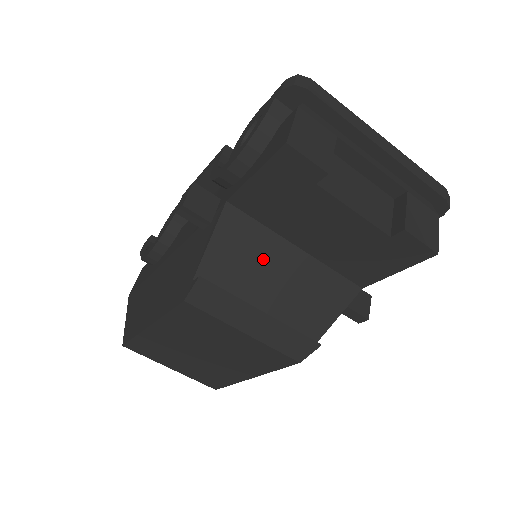
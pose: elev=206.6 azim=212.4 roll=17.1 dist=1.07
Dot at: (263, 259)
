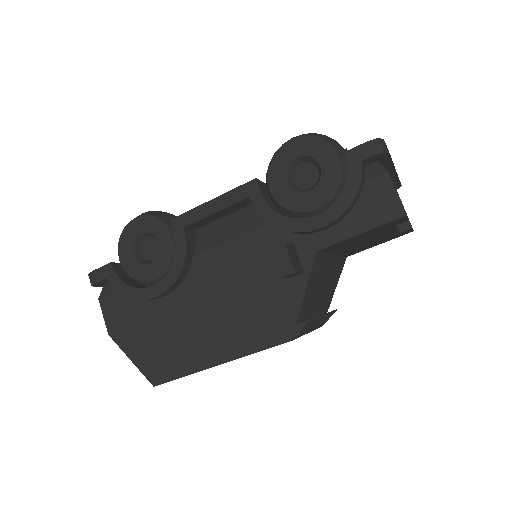
Dot at: (322, 277)
